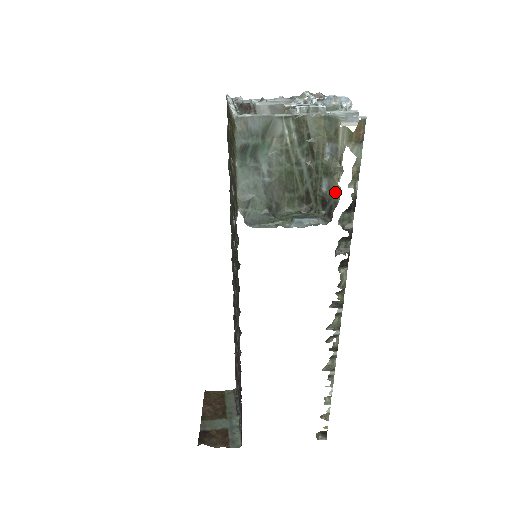
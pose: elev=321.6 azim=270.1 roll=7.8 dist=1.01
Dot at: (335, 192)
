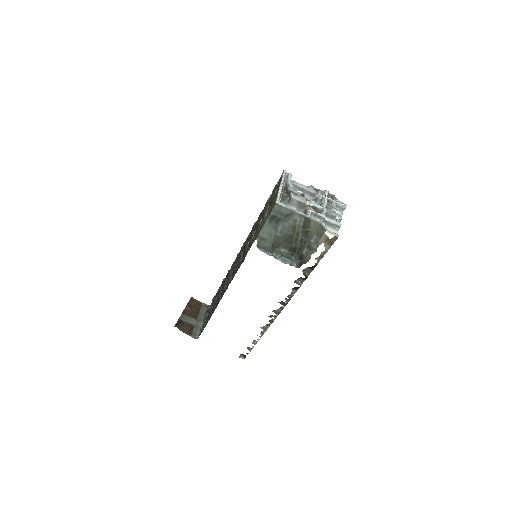
Dot at: (308, 257)
